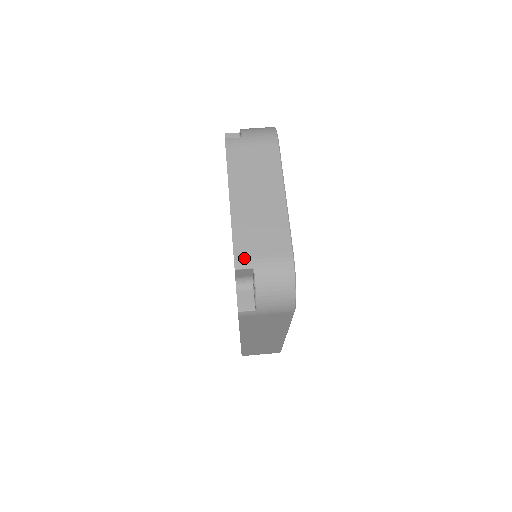
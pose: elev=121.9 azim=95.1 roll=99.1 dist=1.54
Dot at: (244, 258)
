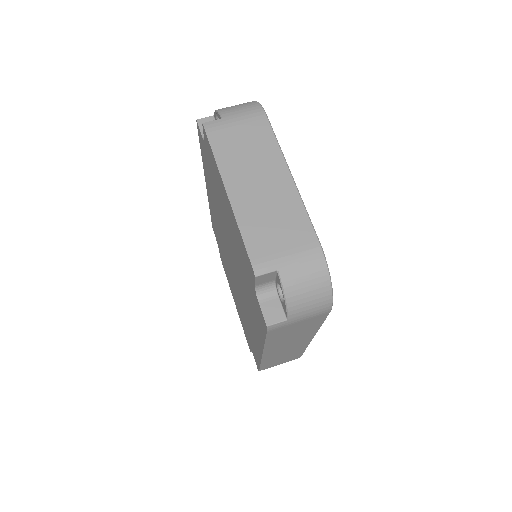
Dot at: (263, 260)
